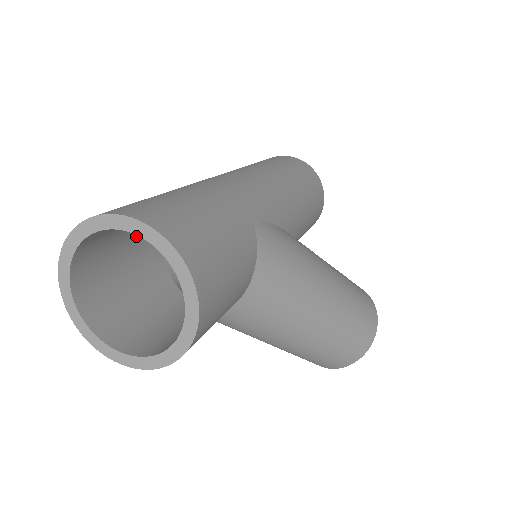
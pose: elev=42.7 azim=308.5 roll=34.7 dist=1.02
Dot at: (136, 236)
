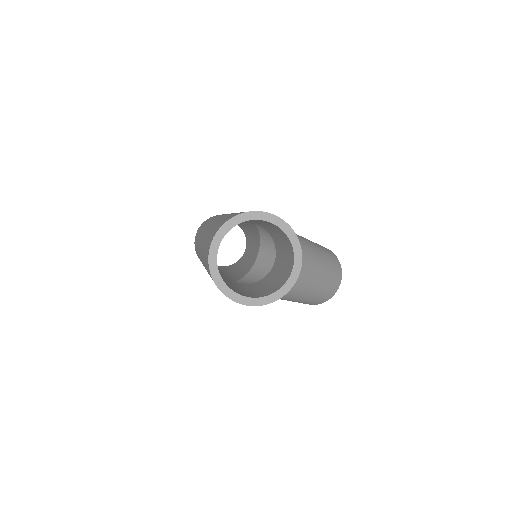
Dot at: occluded
